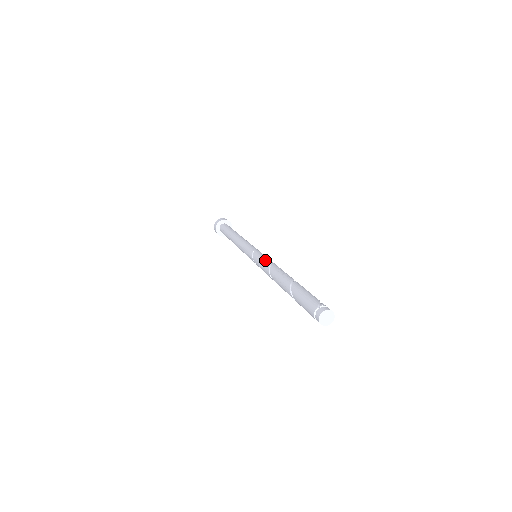
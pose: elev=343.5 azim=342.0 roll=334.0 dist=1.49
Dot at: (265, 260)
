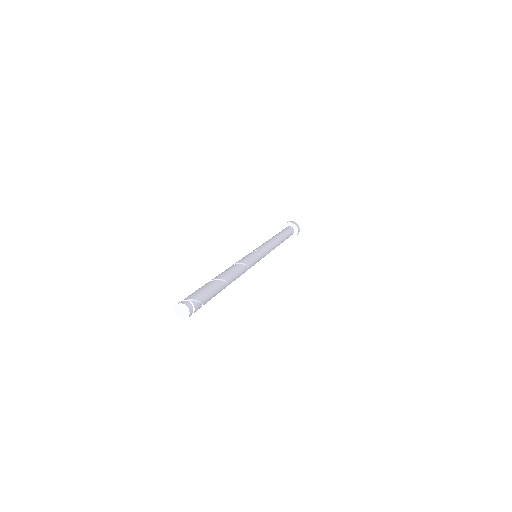
Dot at: (246, 259)
